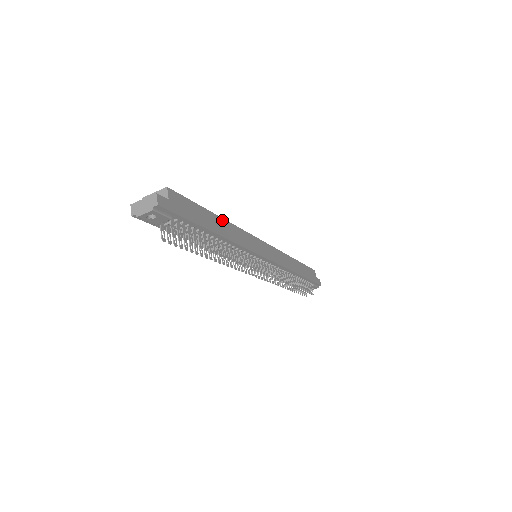
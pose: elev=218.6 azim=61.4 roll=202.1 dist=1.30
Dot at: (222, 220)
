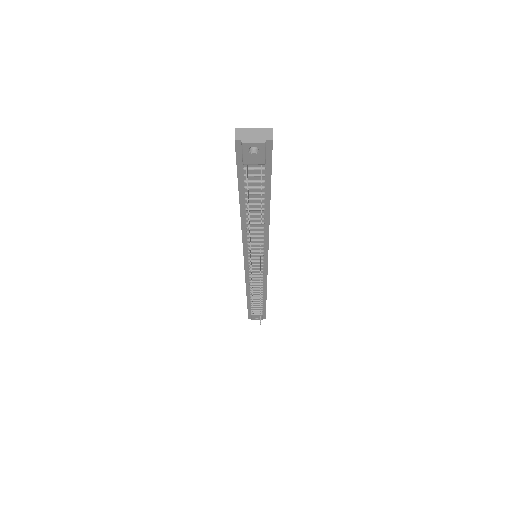
Dot at: occluded
